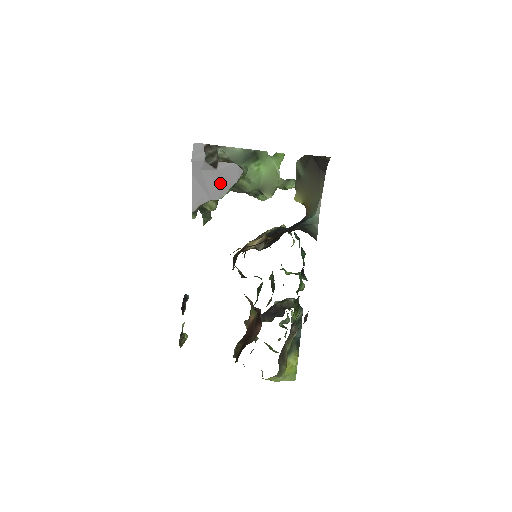
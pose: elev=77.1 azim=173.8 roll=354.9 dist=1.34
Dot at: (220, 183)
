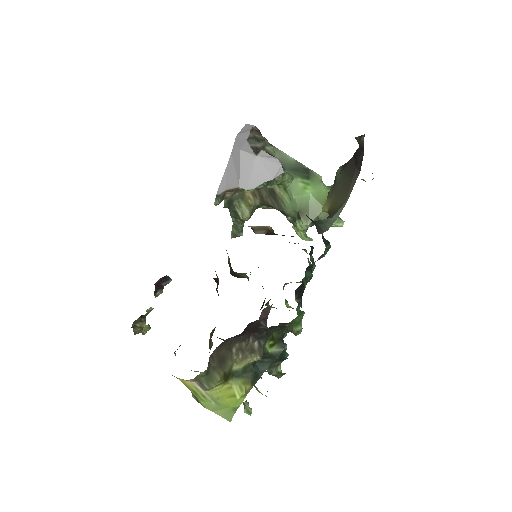
Dot at: (255, 173)
